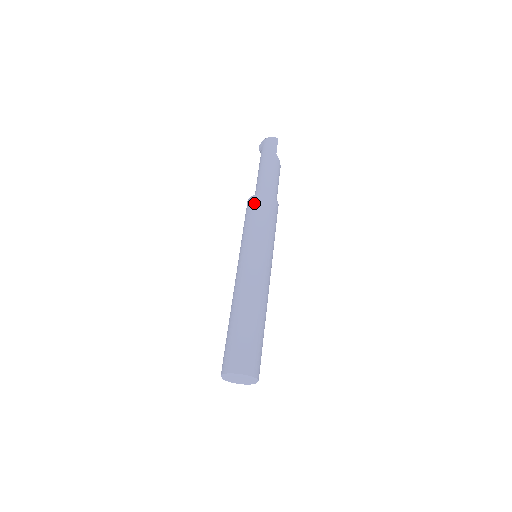
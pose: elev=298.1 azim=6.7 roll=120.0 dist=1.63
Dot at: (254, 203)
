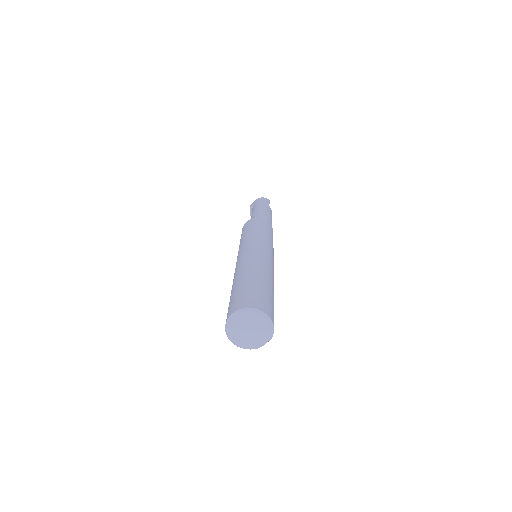
Dot at: (254, 221)
